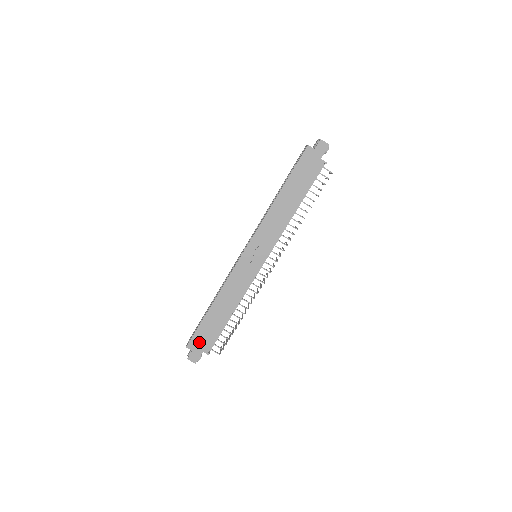
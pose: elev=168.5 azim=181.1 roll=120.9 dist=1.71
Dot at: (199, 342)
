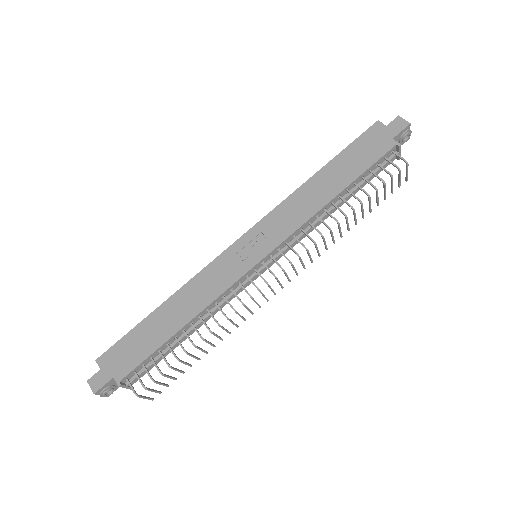
Dot at: (117, 358)
